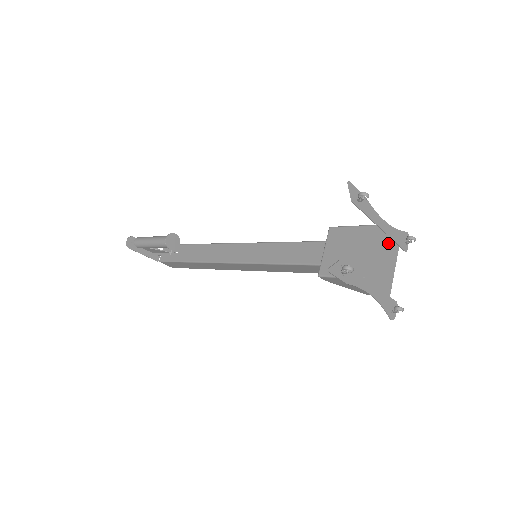
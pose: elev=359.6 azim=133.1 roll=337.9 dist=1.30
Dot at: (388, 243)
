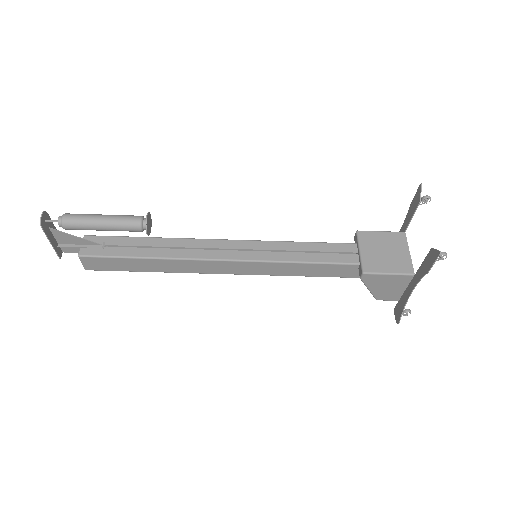
Dot at: occluded
